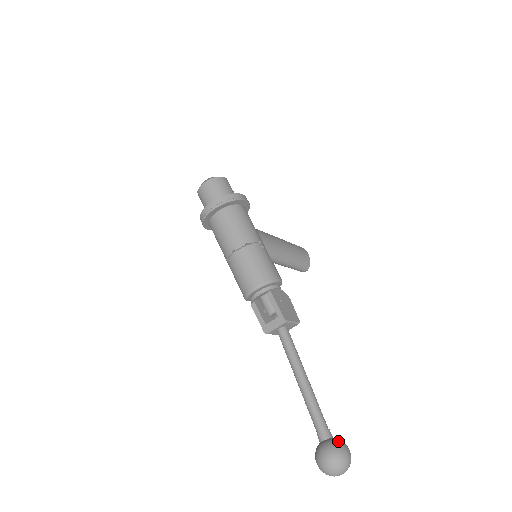
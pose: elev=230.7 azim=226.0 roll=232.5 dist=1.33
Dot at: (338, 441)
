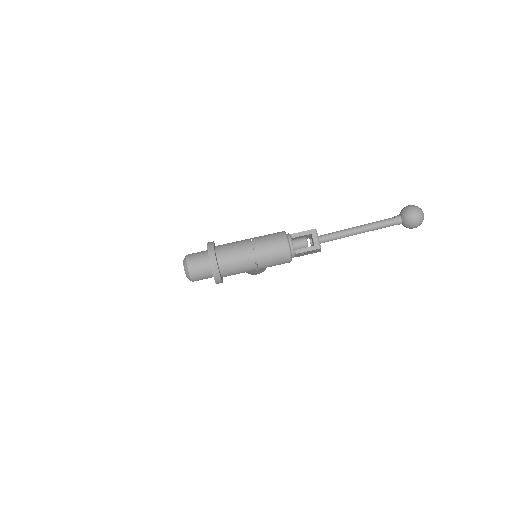
Dot at: (402, 209)
